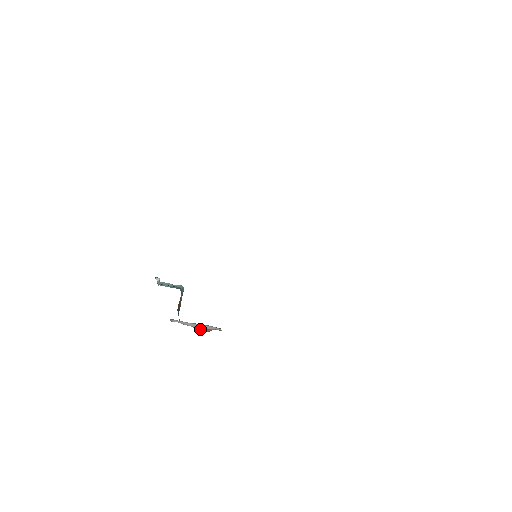
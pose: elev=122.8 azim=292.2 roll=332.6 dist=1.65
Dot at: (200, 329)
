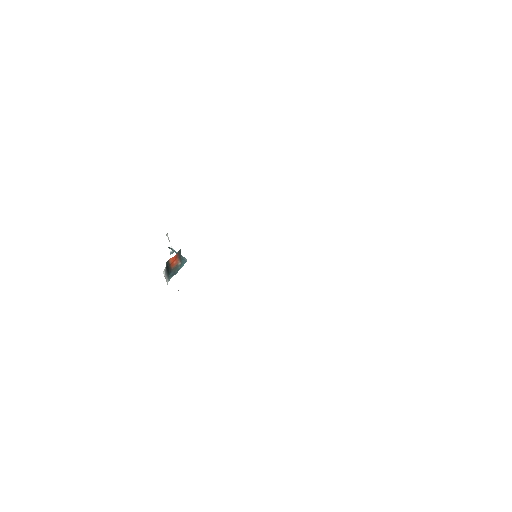
Dot at: occluded
